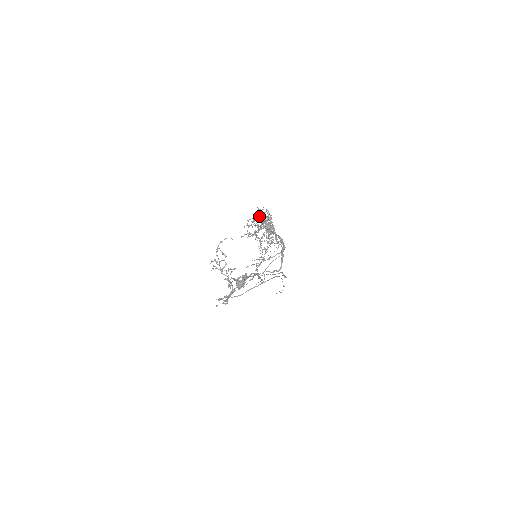
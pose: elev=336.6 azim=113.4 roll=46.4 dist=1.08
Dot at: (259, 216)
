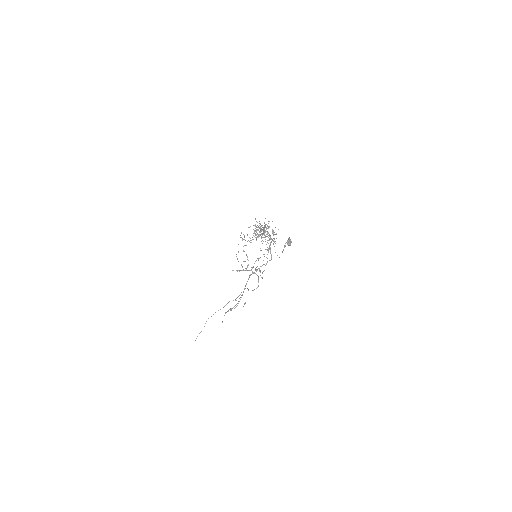
Dot at: occluded
